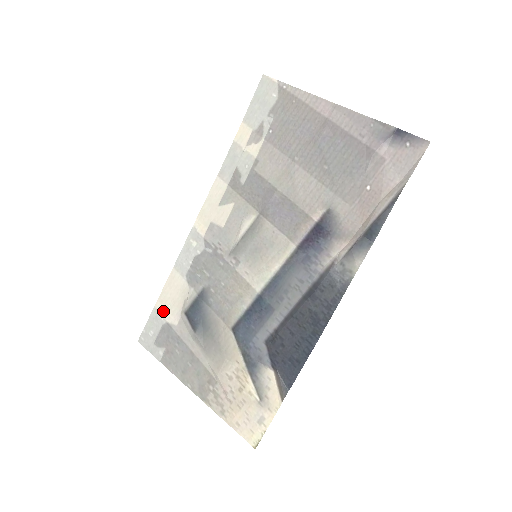
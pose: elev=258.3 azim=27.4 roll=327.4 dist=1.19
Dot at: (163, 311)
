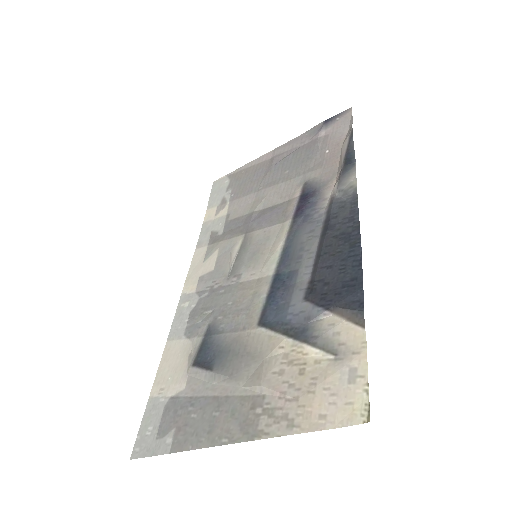
Dot at: (162, 390)
